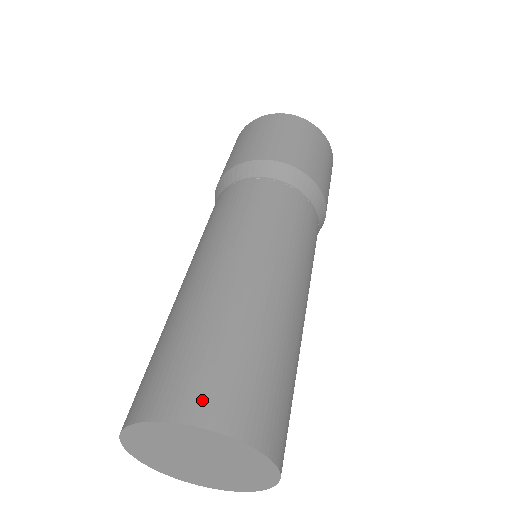
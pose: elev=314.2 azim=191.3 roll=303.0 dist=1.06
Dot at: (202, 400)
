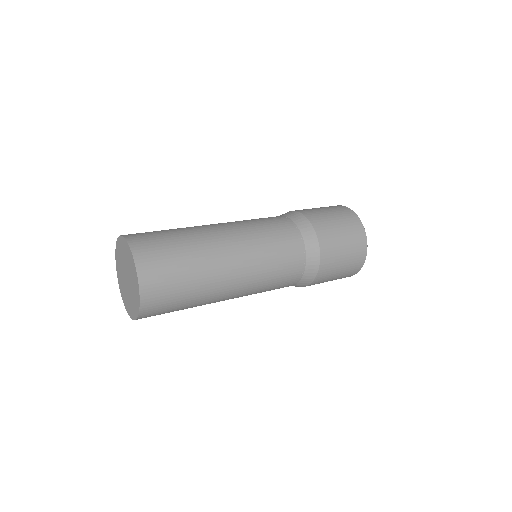
Dot at: occluded
